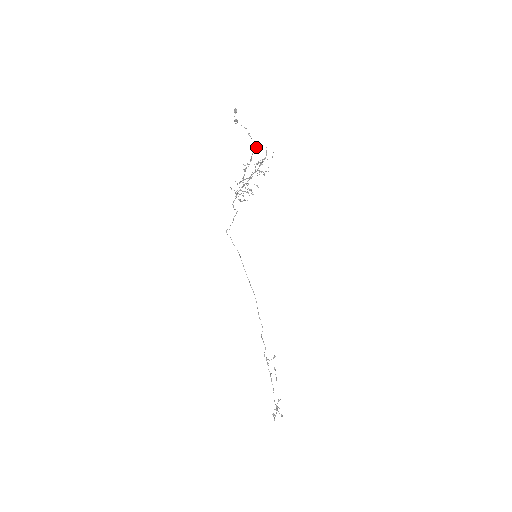
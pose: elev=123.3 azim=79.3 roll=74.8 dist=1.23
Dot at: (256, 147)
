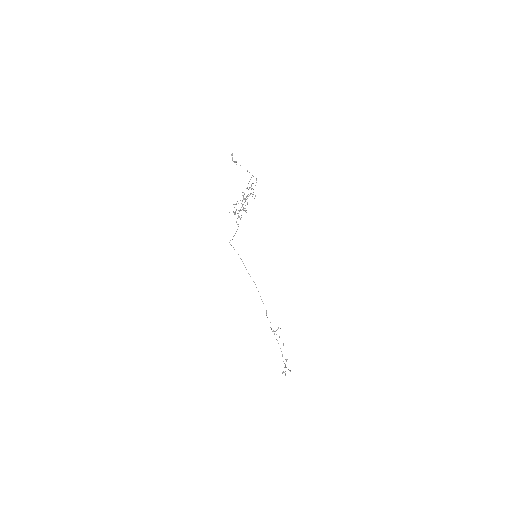
Dot at: occluded
